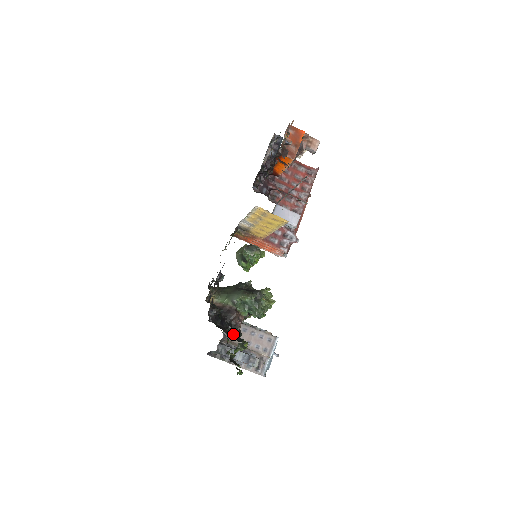
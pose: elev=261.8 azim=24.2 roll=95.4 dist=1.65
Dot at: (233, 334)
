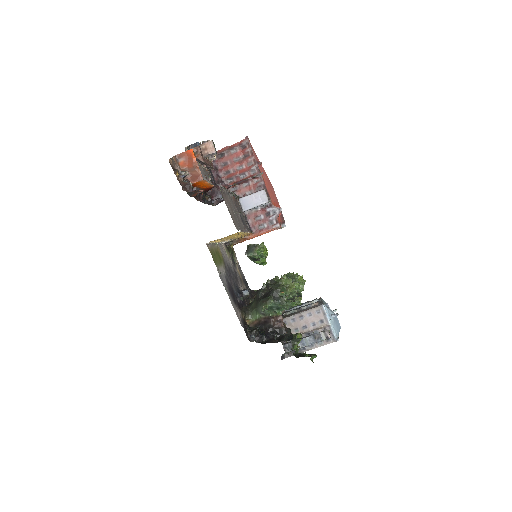
Dot at: (281, 338)
